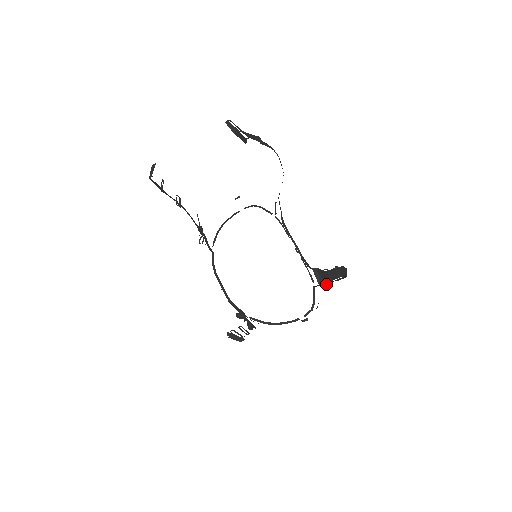
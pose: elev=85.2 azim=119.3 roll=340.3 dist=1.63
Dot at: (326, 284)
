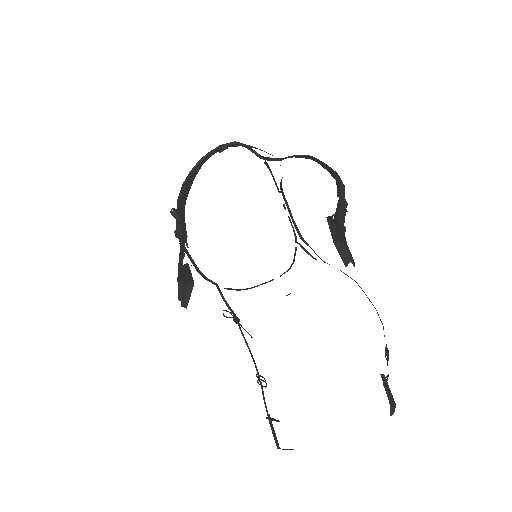
Dot at: occluded
